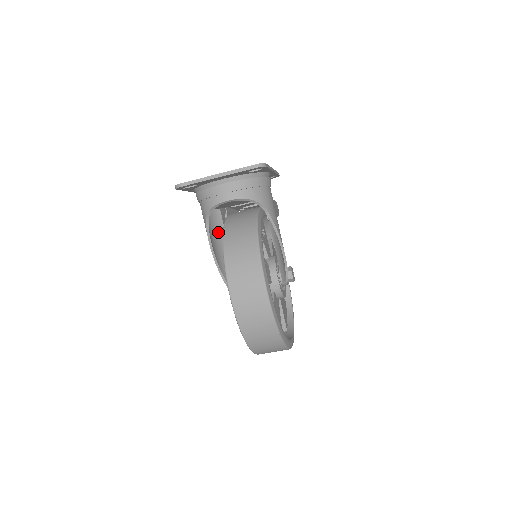
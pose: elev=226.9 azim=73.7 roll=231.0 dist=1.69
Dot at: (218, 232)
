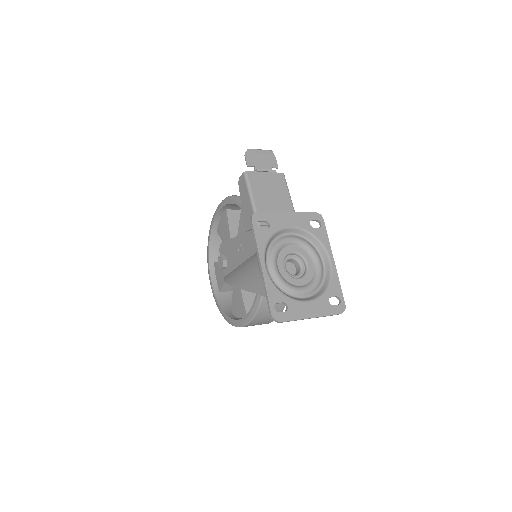
Dot at: occluded
